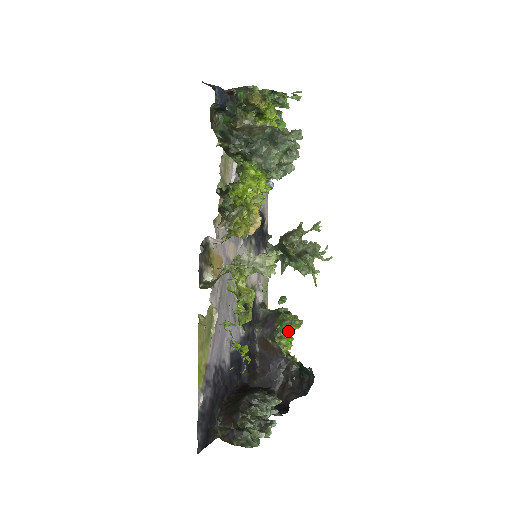
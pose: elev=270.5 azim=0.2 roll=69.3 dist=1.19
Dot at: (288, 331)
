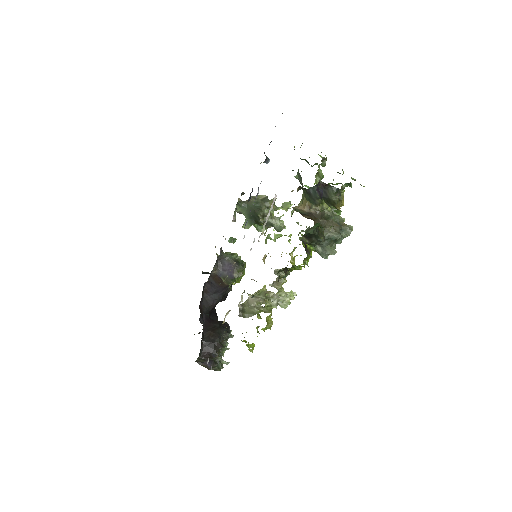
Dot at: occluded
